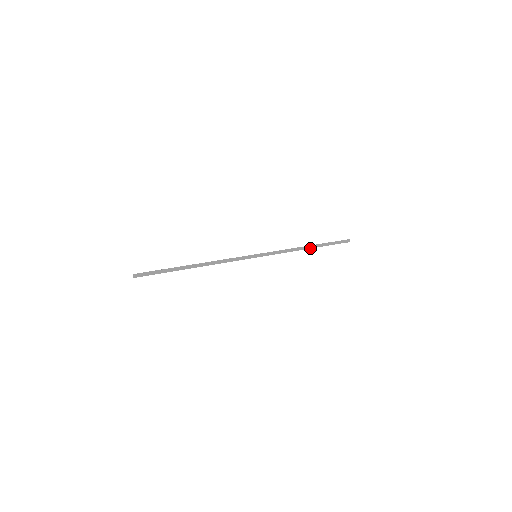
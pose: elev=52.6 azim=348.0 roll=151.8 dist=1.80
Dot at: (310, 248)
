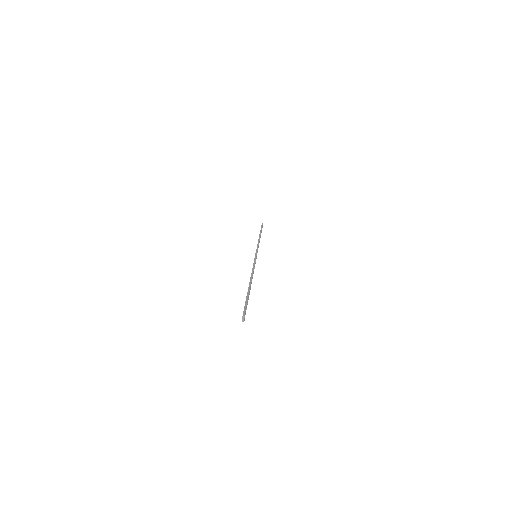
Dot at: occluded
